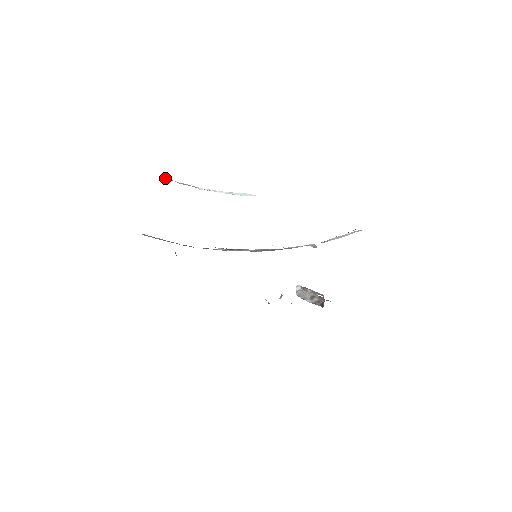
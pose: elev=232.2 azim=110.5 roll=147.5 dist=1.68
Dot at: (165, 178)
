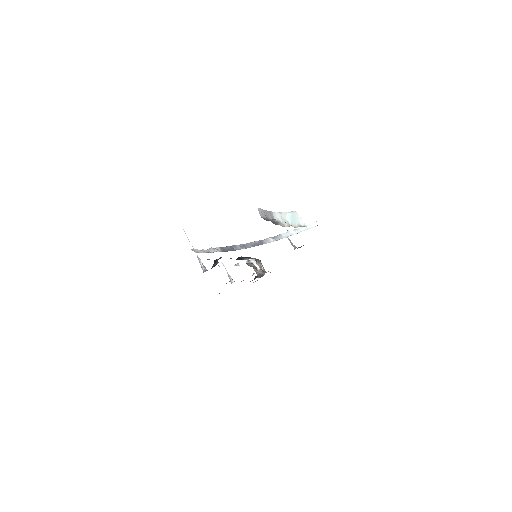
Dot at: (262, 213)
